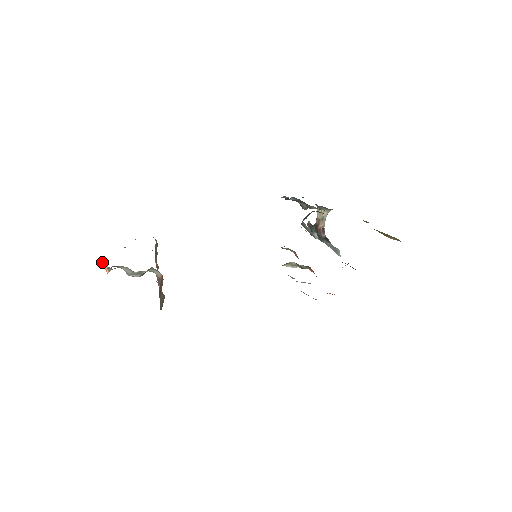
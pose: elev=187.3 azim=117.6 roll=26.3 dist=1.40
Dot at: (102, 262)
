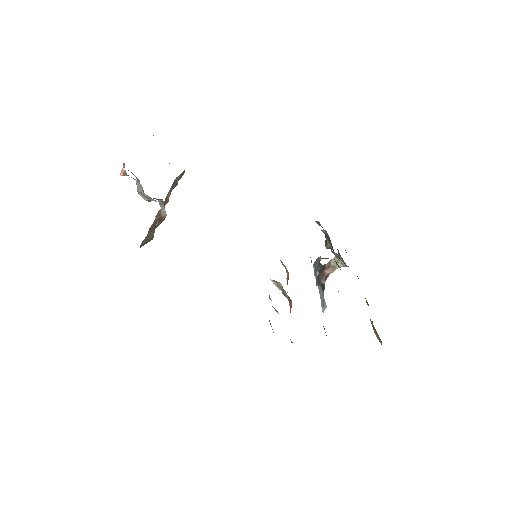
Dot at: (124, 163)
